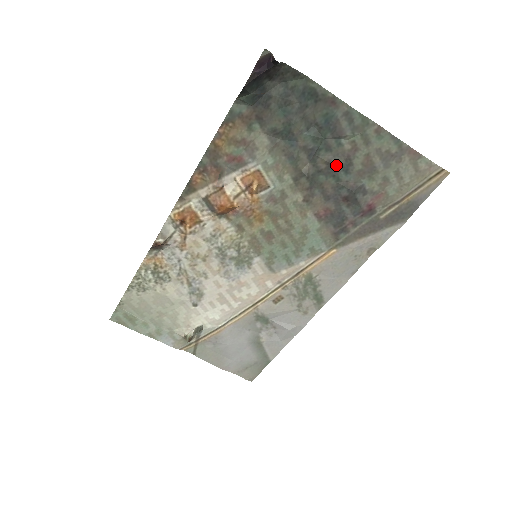
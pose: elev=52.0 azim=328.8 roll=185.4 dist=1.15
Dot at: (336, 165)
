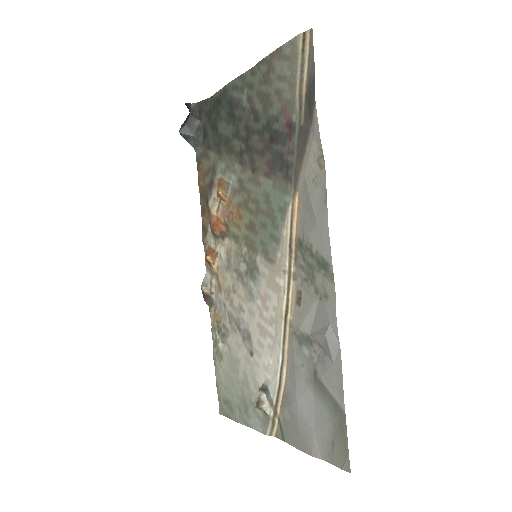
Dot at: (250, 124)
